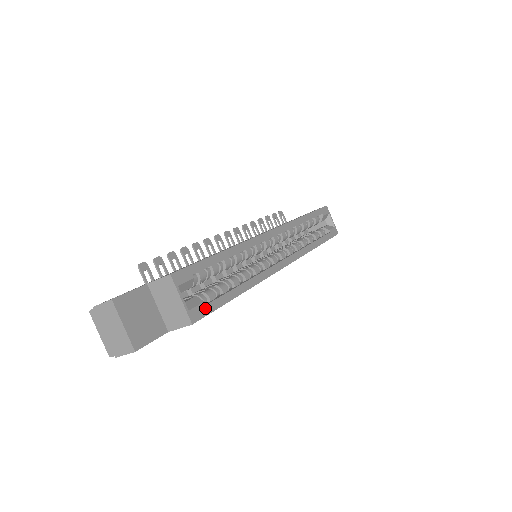
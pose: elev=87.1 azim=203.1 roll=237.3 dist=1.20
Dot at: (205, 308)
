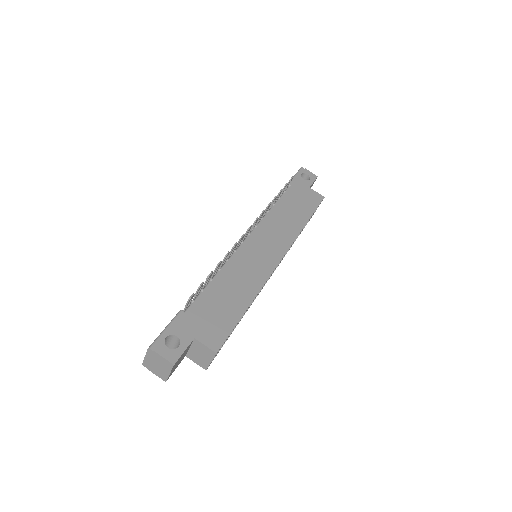
Dot at: occluded
